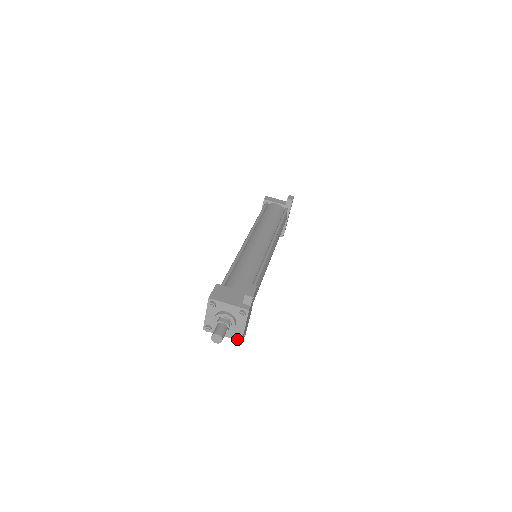
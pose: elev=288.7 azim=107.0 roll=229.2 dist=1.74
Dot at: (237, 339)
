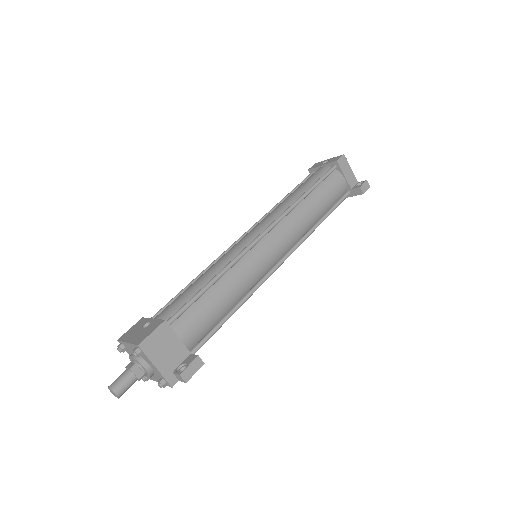
Dot at: (144, 380)
